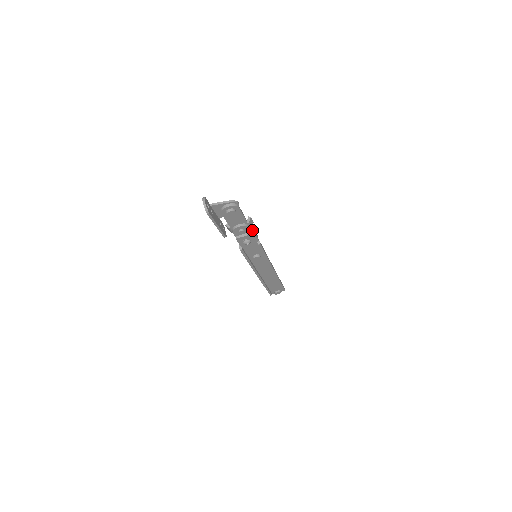
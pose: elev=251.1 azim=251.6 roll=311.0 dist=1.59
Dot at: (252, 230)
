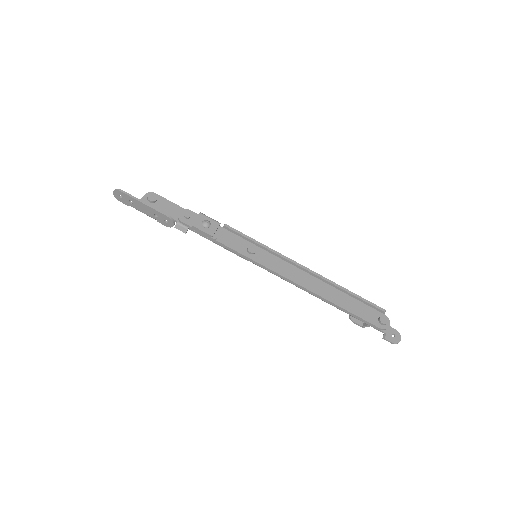
Dot at: (199, 215)
